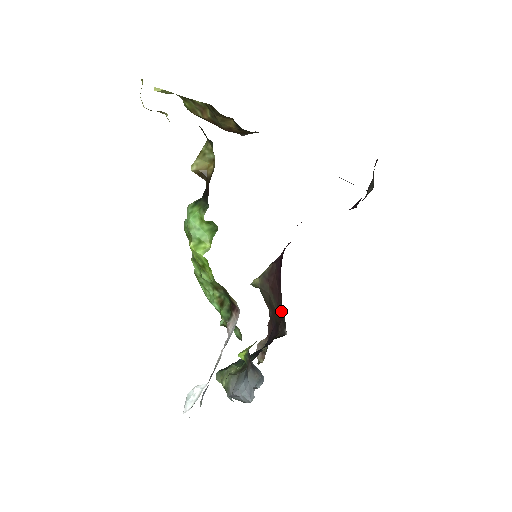
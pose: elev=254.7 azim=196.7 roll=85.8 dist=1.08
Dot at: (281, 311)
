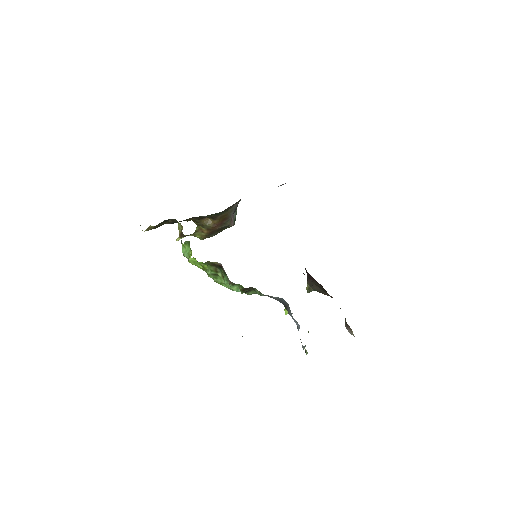
Dot at: occluded
